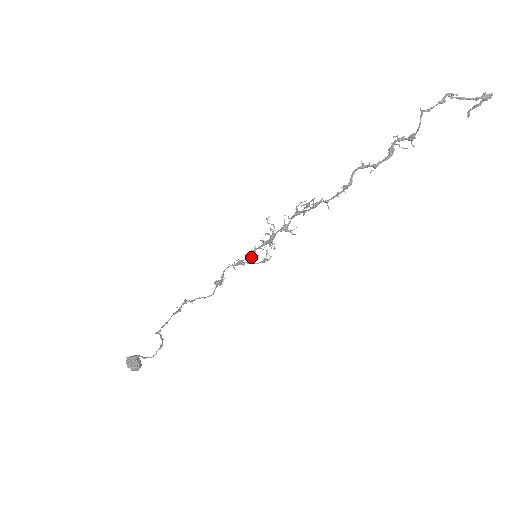
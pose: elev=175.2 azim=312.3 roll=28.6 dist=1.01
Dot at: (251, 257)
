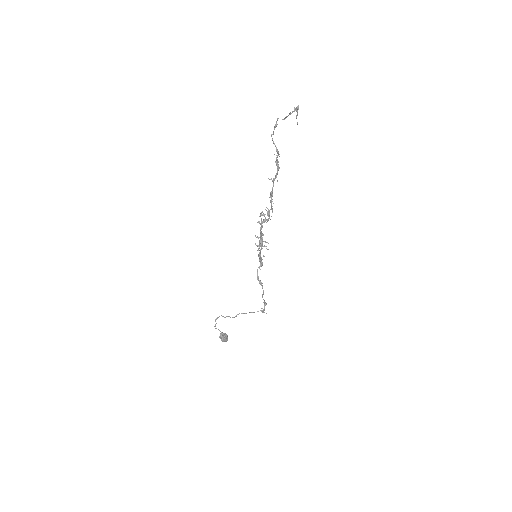
Dot at: occluded
